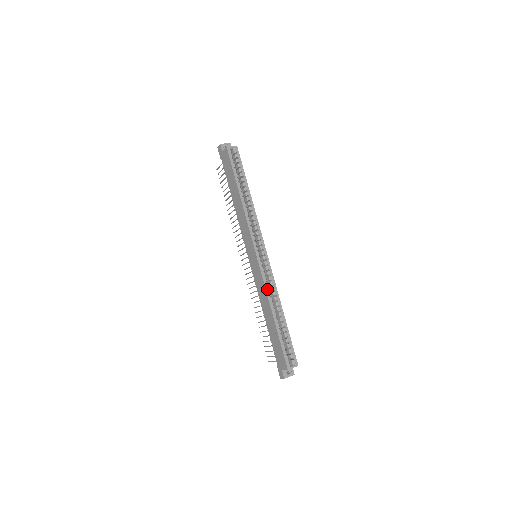
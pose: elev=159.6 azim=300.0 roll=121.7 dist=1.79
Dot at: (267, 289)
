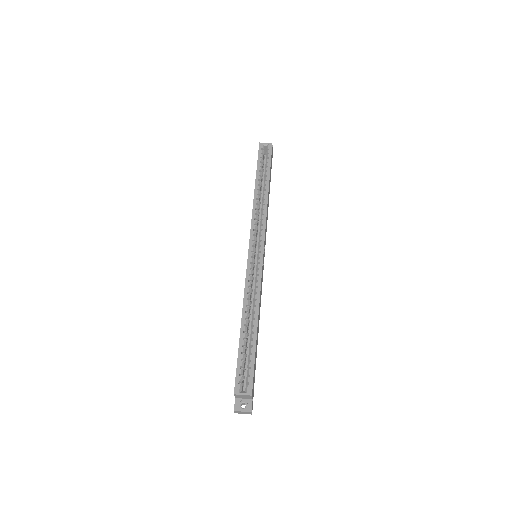
Dot at: (246, 289)
